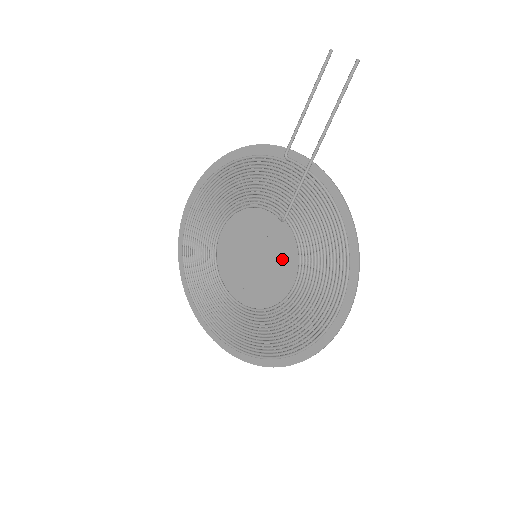
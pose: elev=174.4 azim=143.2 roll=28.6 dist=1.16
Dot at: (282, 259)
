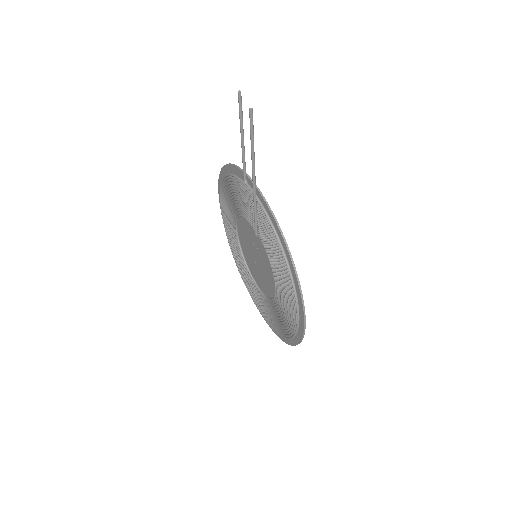
Dot at: (267, 265)
